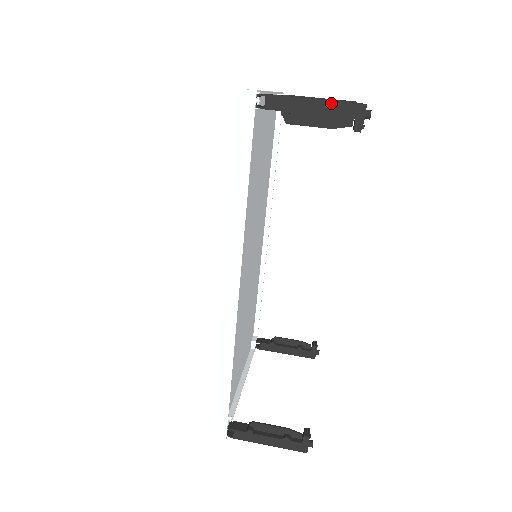
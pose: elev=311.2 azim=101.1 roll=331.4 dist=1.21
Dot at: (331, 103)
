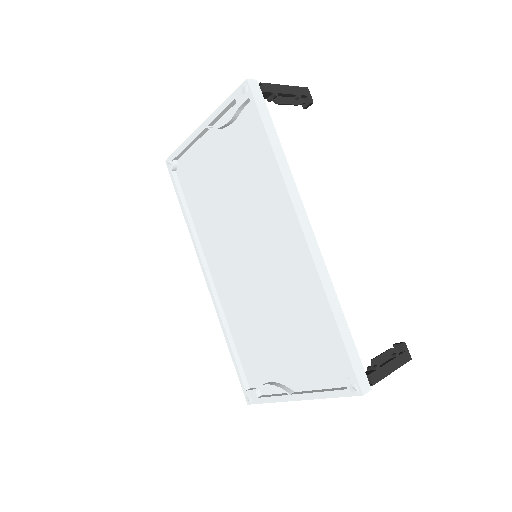
Dot at: (294, 87)
